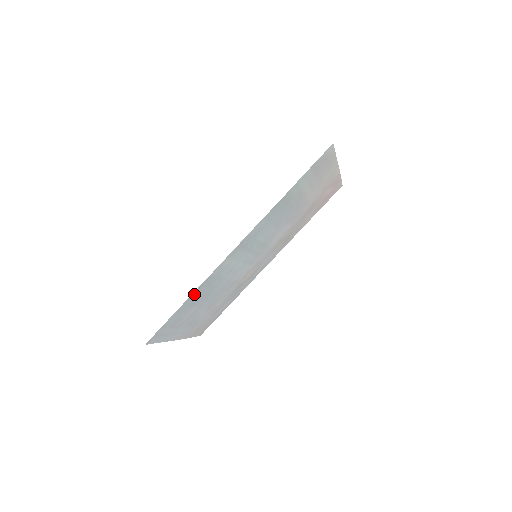
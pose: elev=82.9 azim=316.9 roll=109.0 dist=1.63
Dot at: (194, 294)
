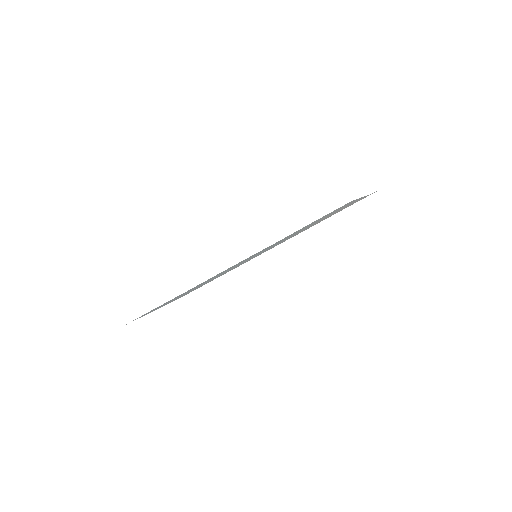
Dot at: (175, 297)
